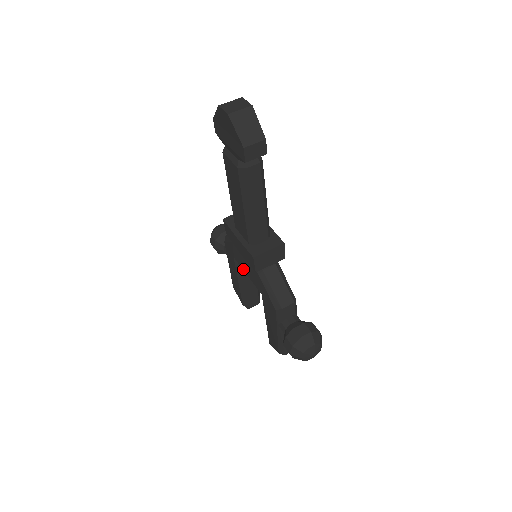
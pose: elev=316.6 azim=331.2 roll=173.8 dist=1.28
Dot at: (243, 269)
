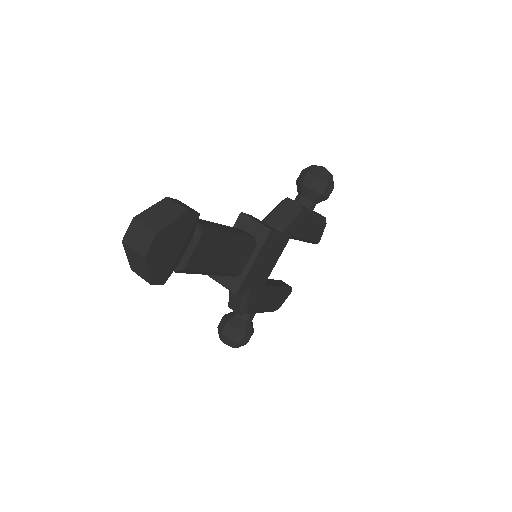
Dot at: occluded
